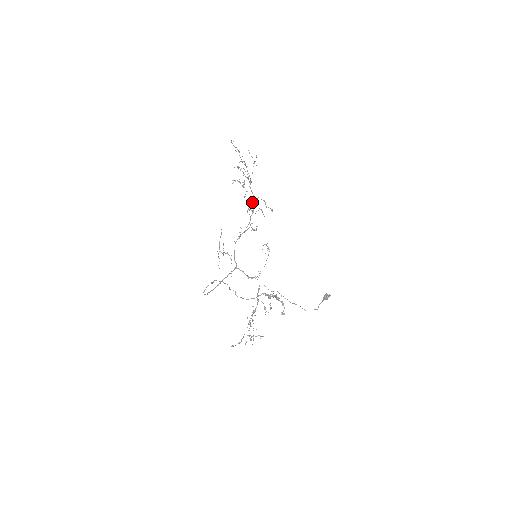
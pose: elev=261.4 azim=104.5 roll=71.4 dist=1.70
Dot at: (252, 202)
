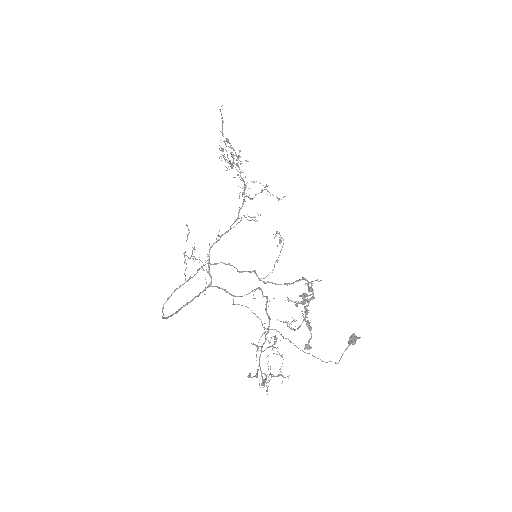
Dot at: (244, 189)
